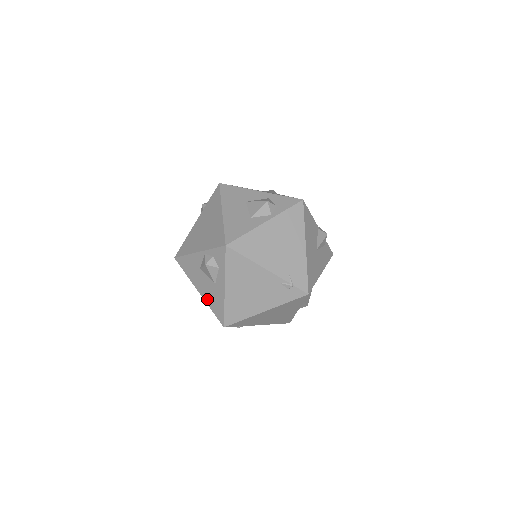
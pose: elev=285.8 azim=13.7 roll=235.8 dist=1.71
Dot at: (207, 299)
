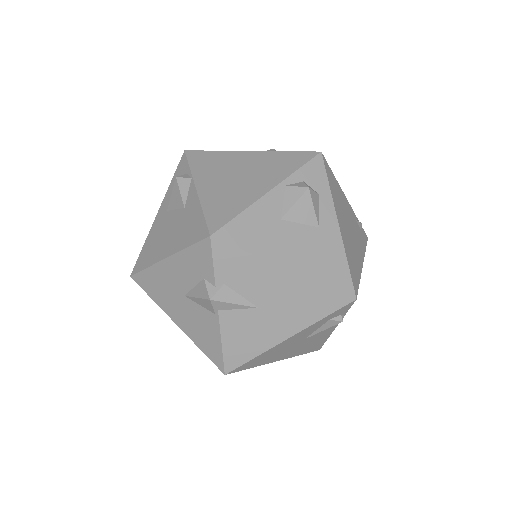
Dot at: (310, 269)
